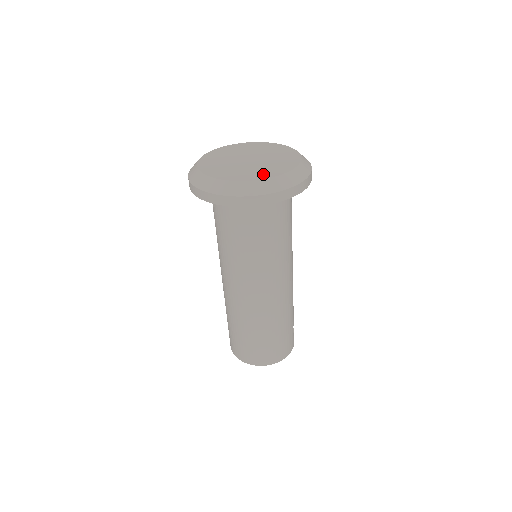
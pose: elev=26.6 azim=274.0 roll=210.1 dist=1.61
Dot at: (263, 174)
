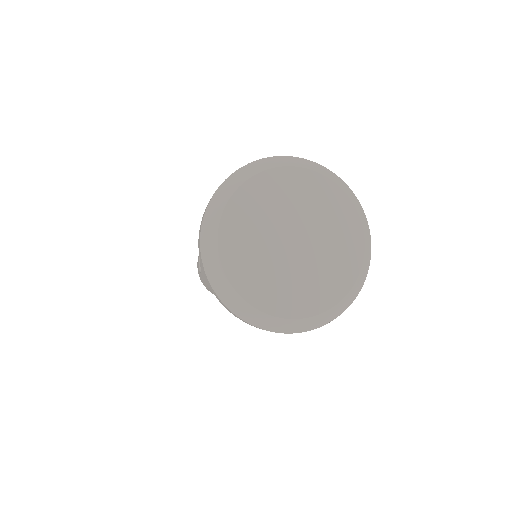
Dot at: (316, 299)
